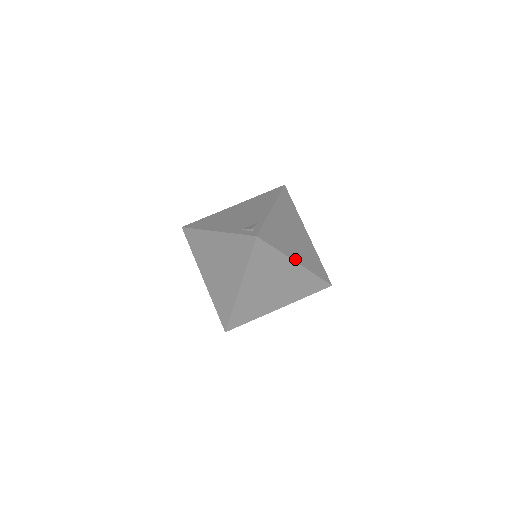
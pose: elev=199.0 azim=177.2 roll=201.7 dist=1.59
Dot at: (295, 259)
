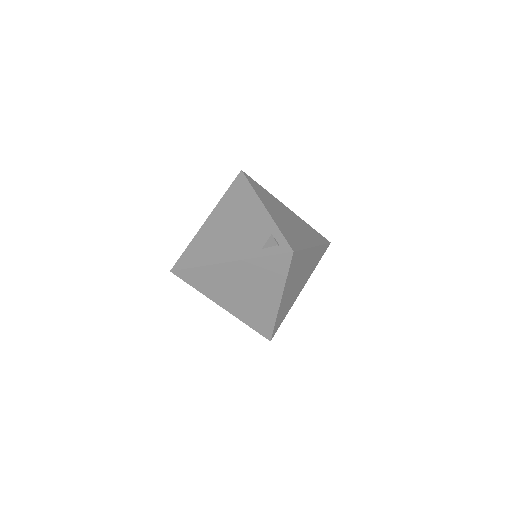
Dot at: (311, 245)
